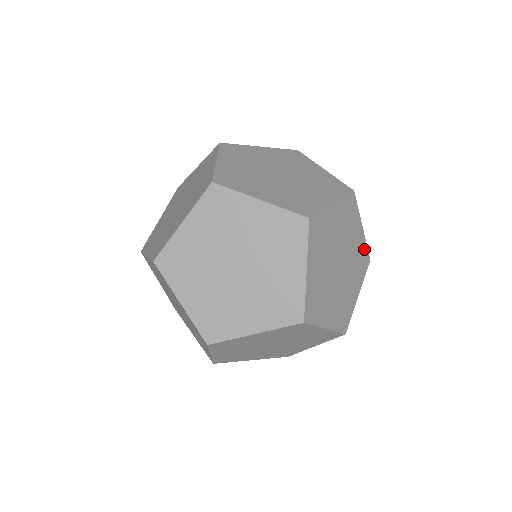
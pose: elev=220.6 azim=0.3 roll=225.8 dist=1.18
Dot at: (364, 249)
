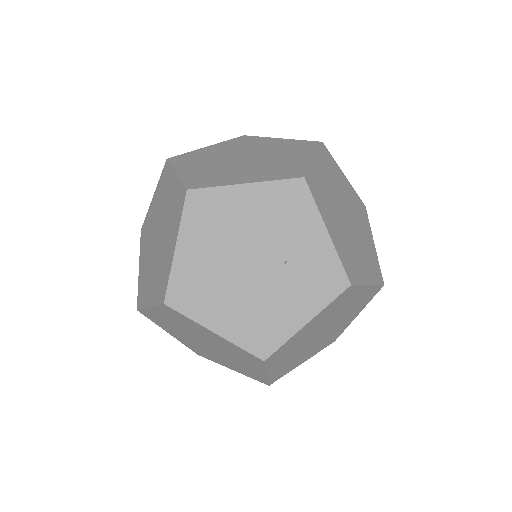
Dot at: occluded
